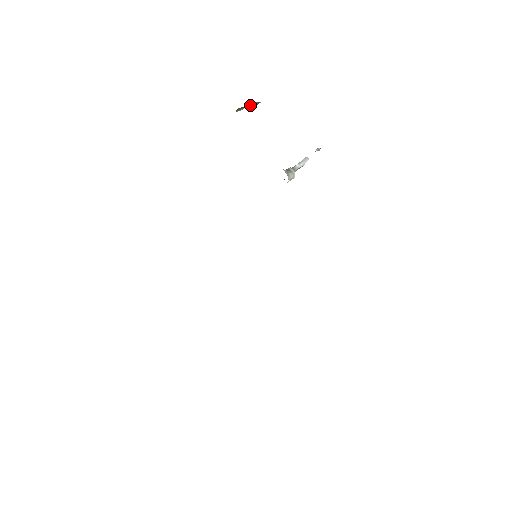
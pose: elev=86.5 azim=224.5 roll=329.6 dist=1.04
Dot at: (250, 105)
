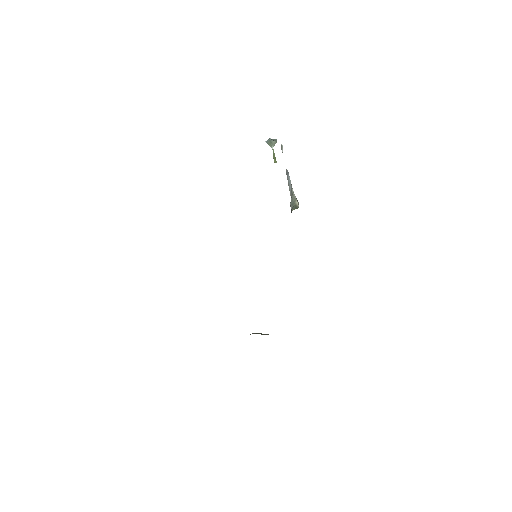
Dot at: (272, 145)
